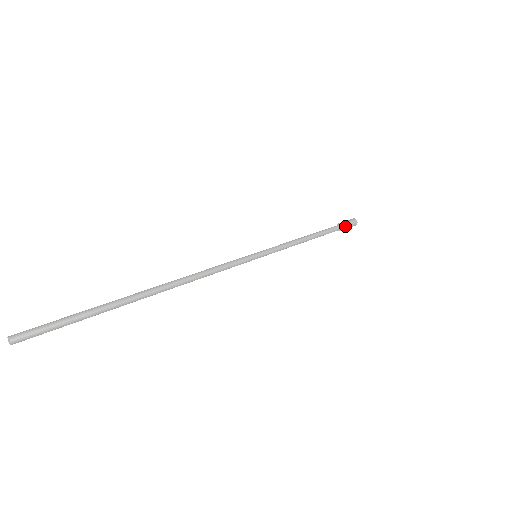
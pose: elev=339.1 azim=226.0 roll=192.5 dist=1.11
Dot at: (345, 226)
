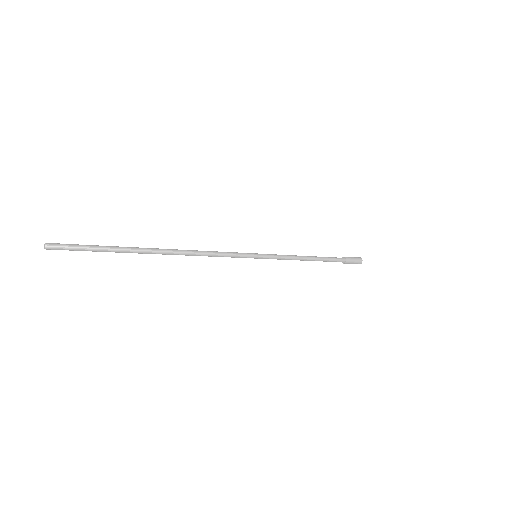
Dot at: (348, 258)
